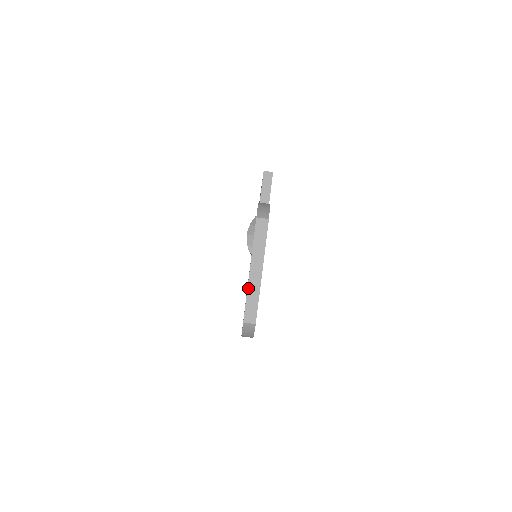
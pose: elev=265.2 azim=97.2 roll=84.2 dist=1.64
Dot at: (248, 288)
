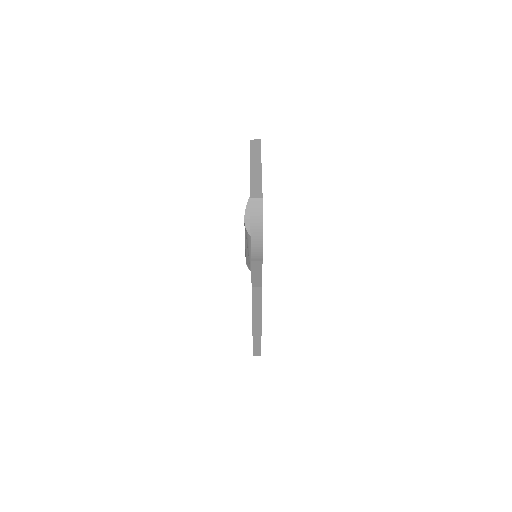
Dot at: (250, 177)
